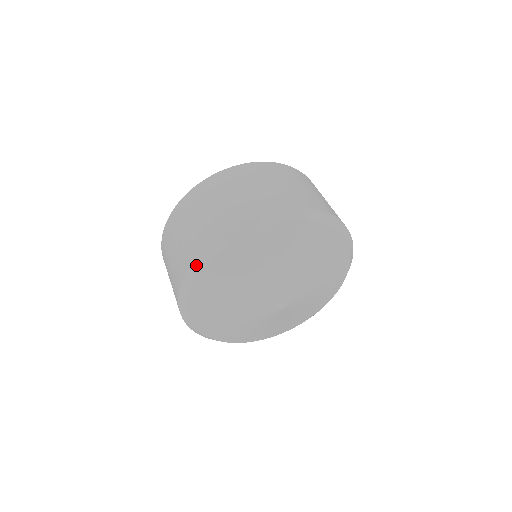
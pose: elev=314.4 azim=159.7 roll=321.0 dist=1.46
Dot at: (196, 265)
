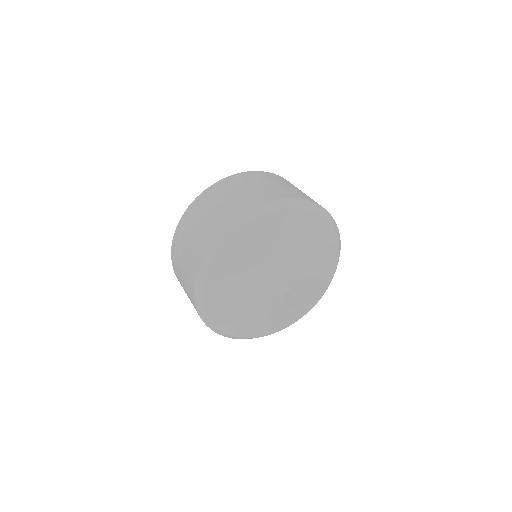
Dot at: (202, 316)
